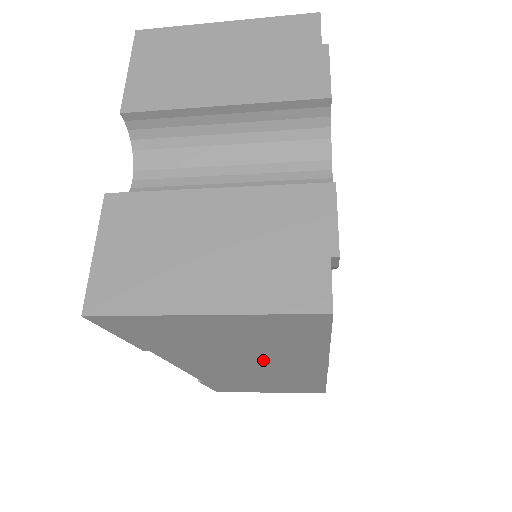
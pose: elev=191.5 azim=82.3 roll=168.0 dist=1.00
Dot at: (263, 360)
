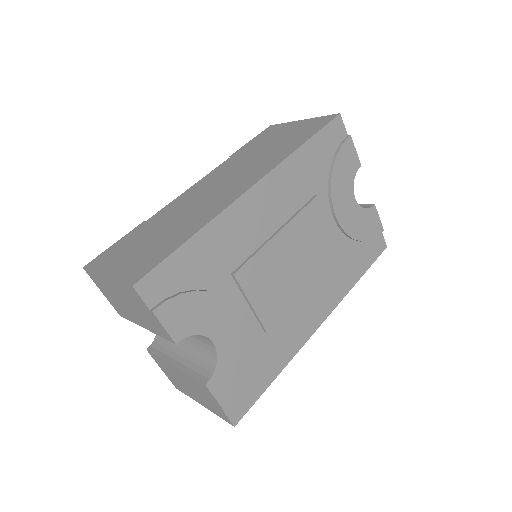
Dot at: occluded
